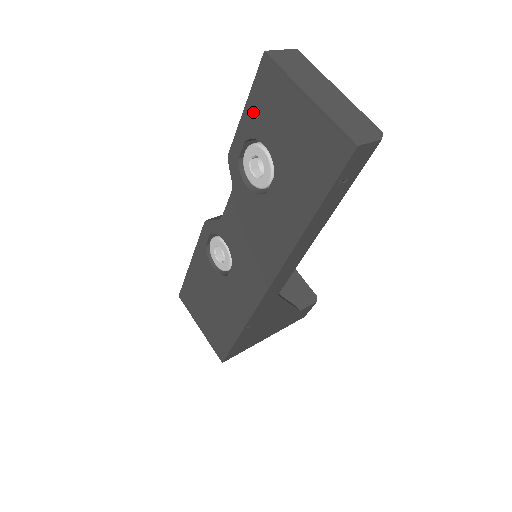
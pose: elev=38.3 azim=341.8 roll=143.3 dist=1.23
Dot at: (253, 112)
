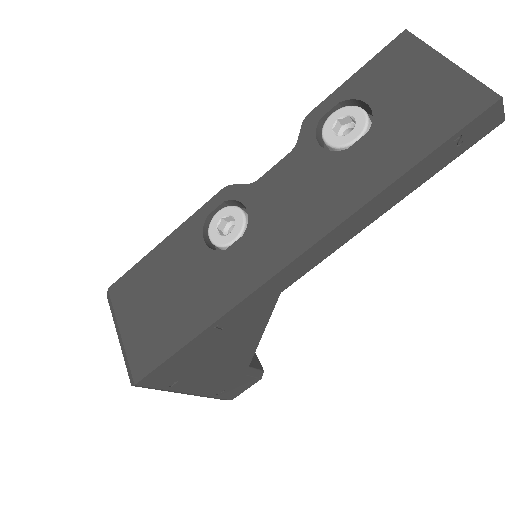
Dot at: (366, 76)
